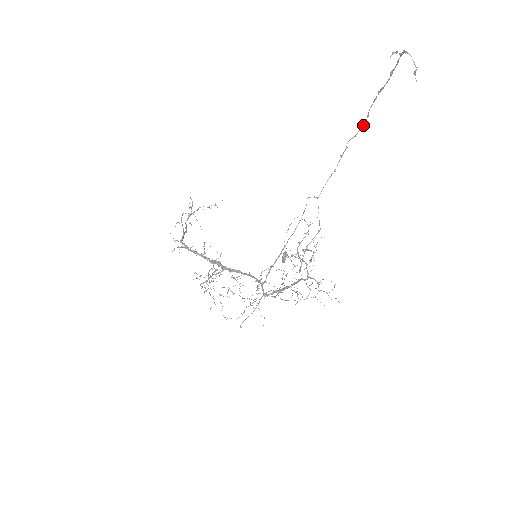
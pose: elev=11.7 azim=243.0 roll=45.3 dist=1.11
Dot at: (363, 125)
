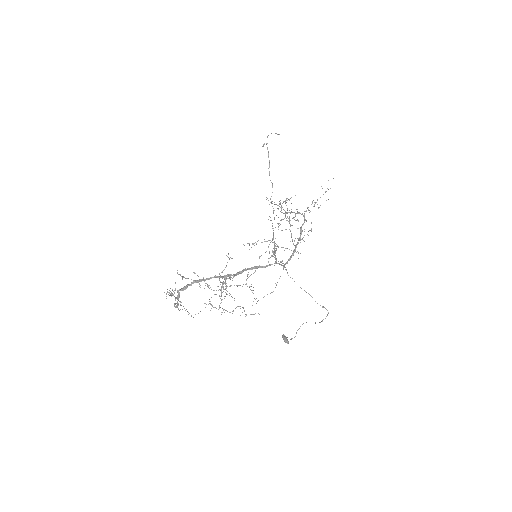
Dot at: (272, 185)
